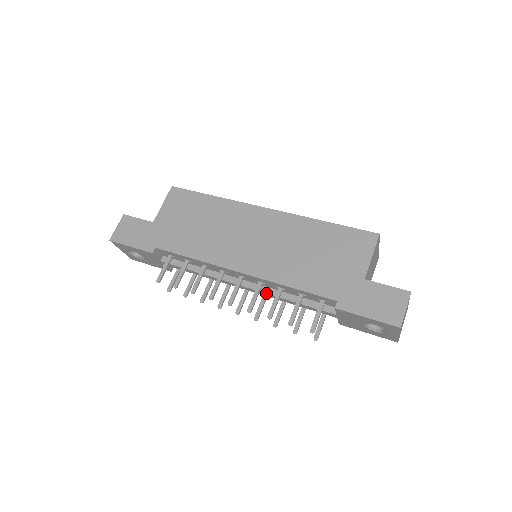
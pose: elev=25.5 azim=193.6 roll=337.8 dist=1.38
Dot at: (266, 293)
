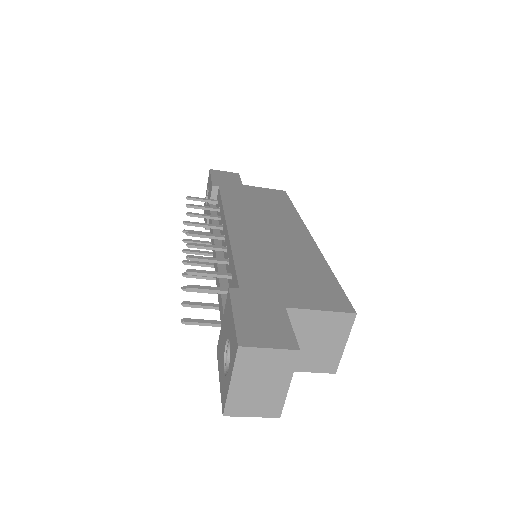
Dot at: occluded
